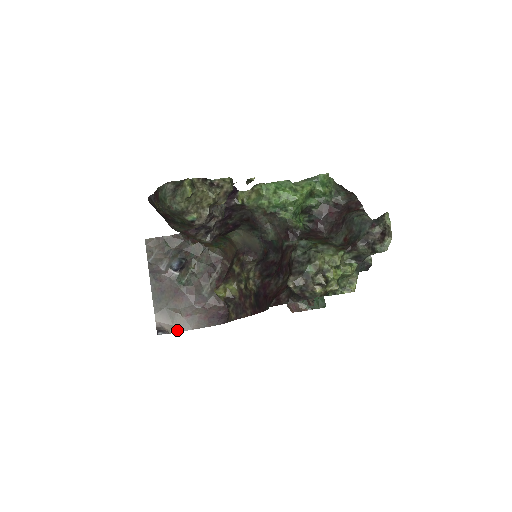
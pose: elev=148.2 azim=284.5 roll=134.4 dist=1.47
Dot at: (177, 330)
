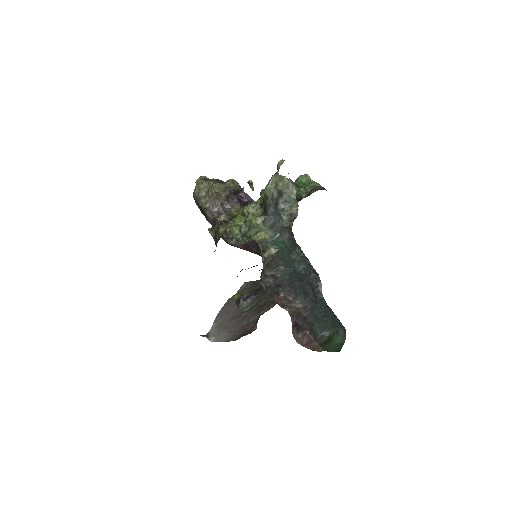
Dot at: (216, 340)
